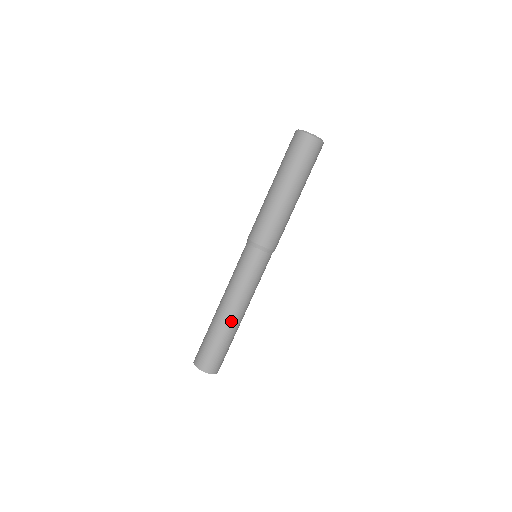
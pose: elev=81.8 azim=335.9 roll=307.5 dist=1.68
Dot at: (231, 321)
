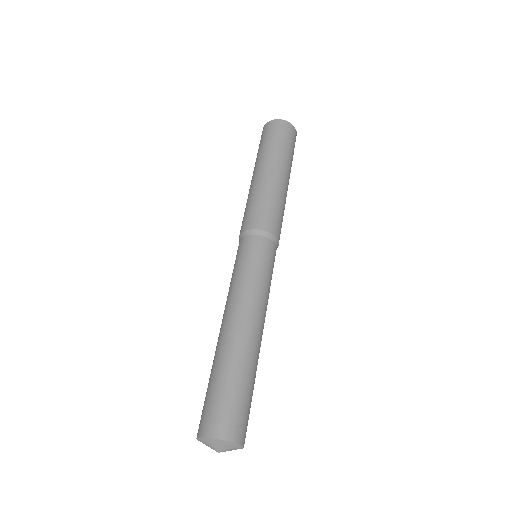
Dot at: (248, 340)
